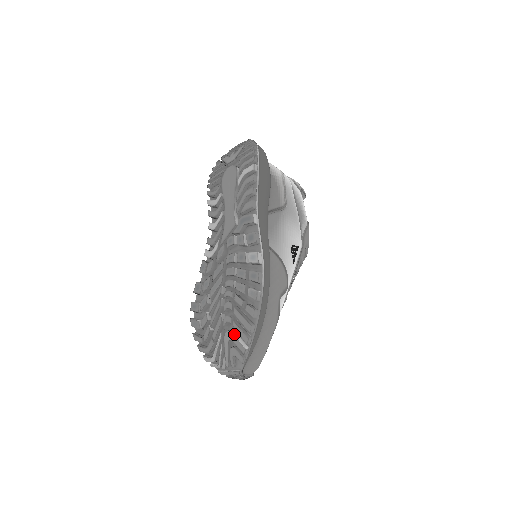
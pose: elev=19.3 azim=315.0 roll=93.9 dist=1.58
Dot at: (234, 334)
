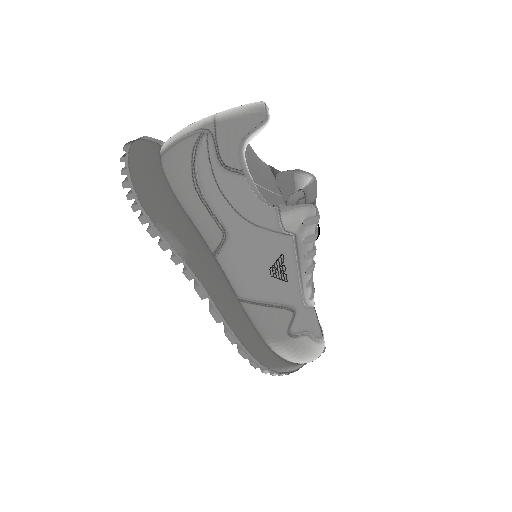
Dot at: occluded
